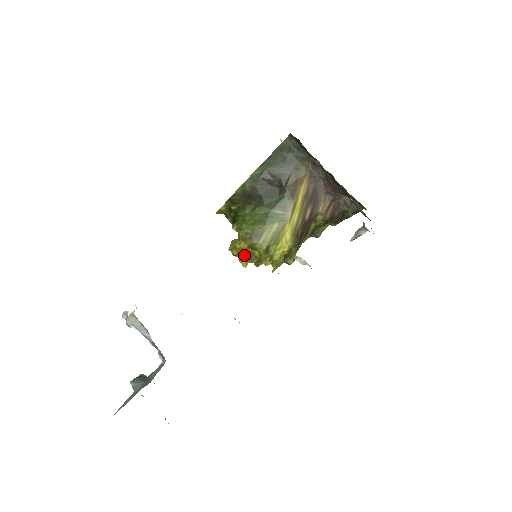
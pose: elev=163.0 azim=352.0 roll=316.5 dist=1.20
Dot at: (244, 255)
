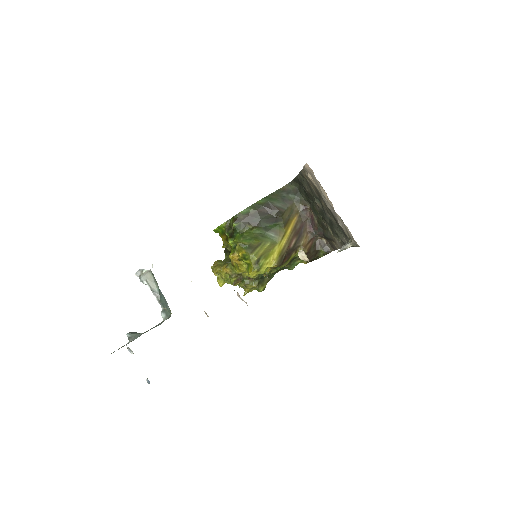
Dot at: (225, 274)
